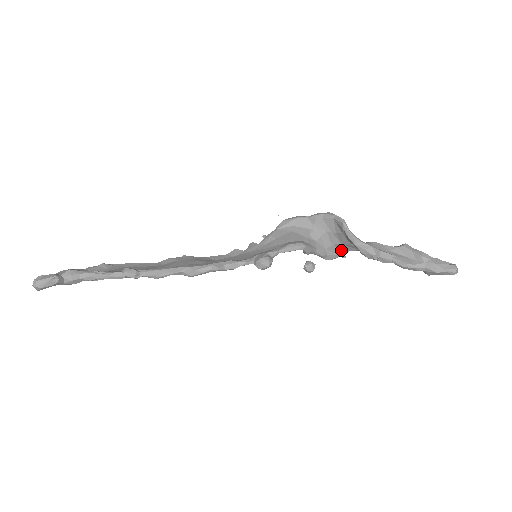
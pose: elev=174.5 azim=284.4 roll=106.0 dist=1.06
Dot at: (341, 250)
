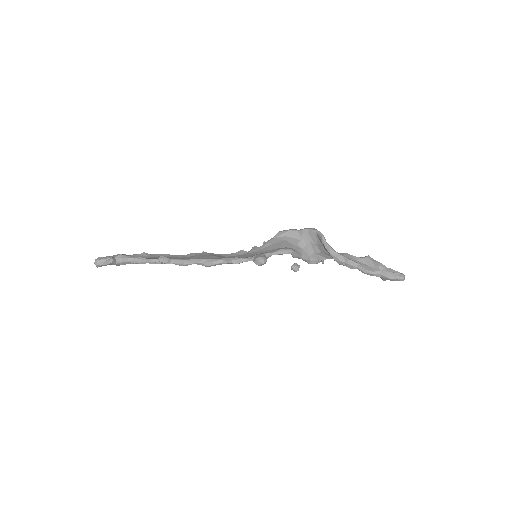
Dot at: (321, 257)
